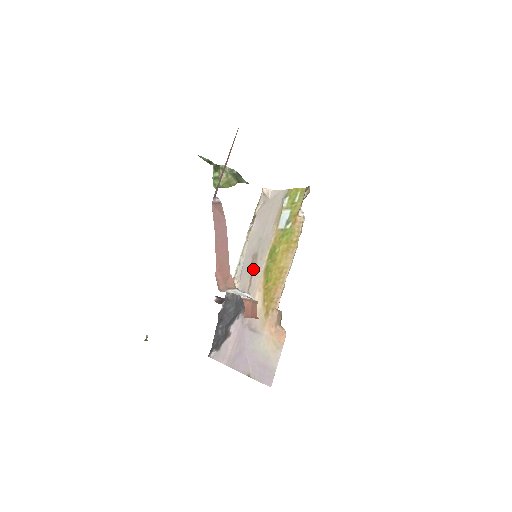
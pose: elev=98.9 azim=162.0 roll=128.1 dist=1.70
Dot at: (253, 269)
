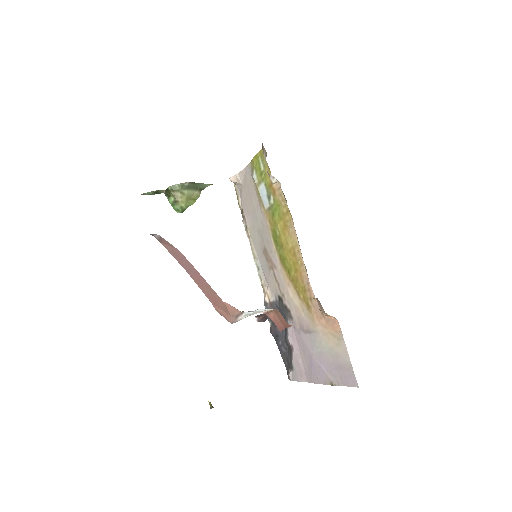
Dot at: (271, 266)
